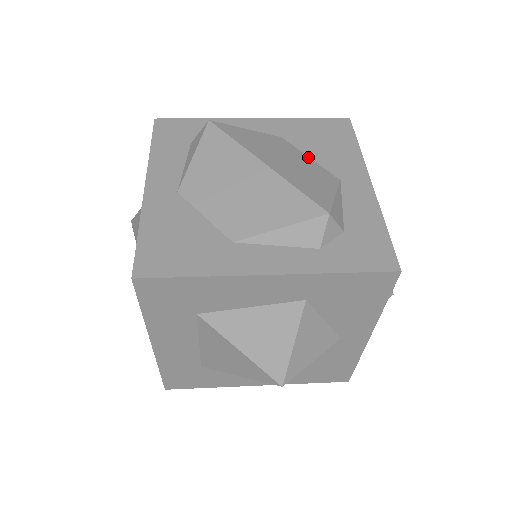
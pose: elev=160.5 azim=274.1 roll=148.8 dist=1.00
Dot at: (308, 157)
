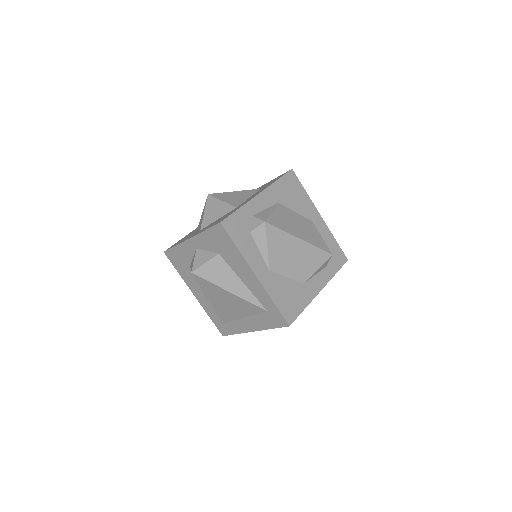
Dot at: (295, 212)
